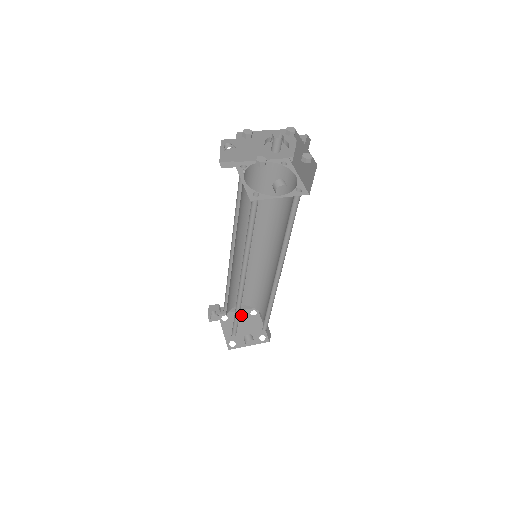
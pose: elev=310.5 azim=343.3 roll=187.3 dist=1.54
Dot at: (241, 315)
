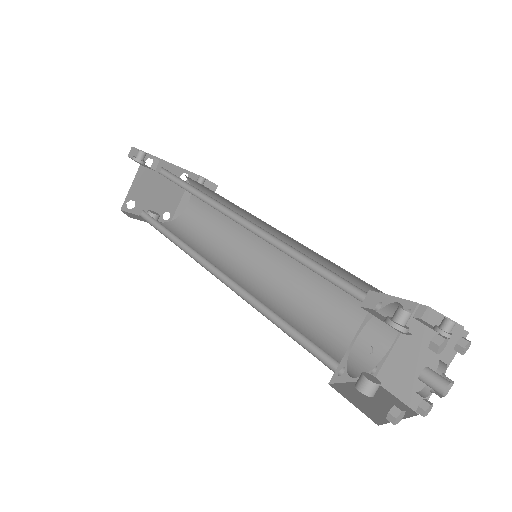
Dot at: (169, 171)
